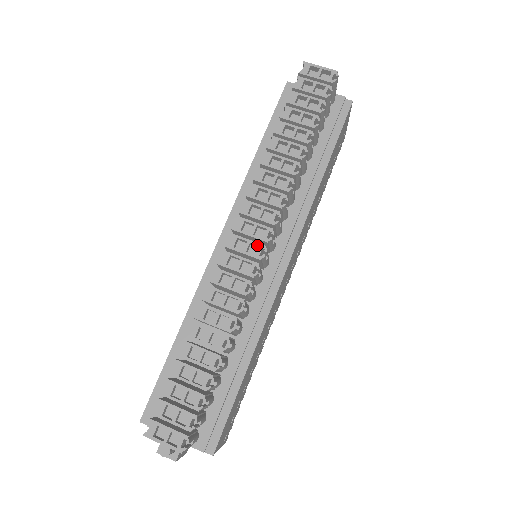
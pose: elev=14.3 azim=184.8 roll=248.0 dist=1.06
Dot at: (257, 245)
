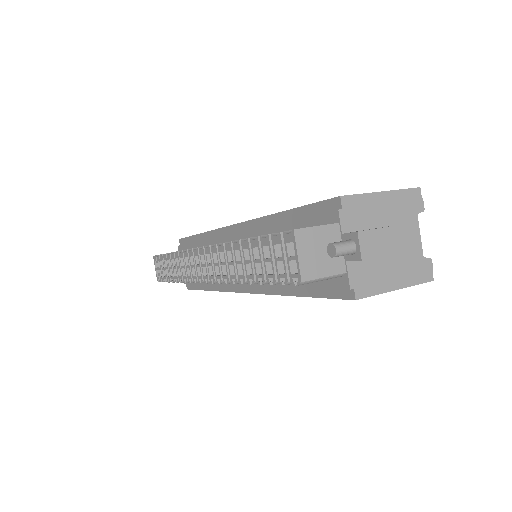
Dot at: (202, 273)
